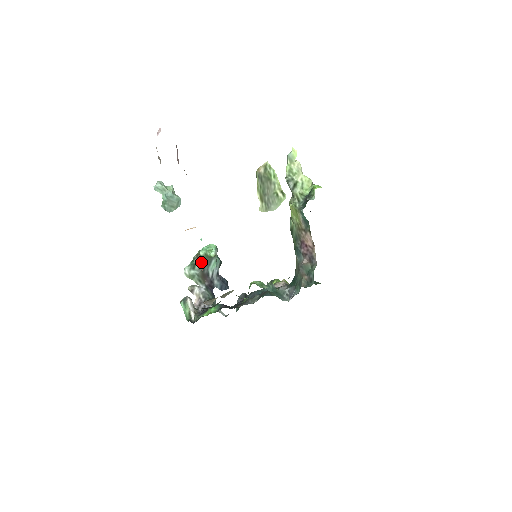
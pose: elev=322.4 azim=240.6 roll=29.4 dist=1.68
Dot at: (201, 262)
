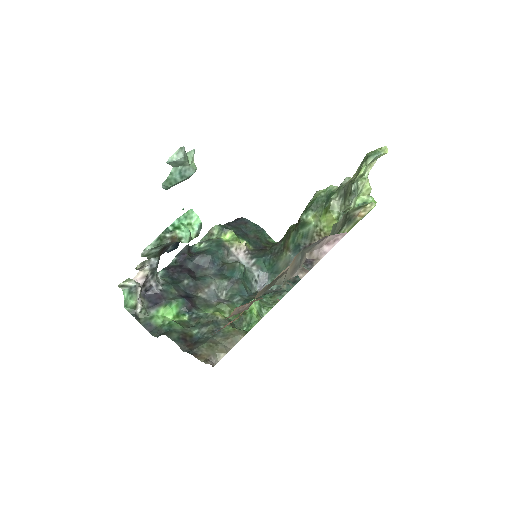
Dot at: (172, 242)
